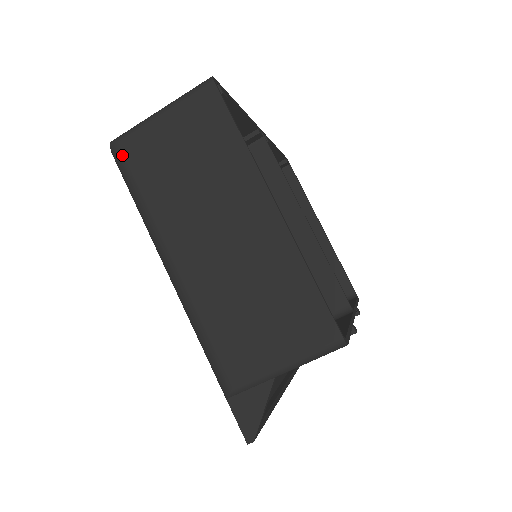
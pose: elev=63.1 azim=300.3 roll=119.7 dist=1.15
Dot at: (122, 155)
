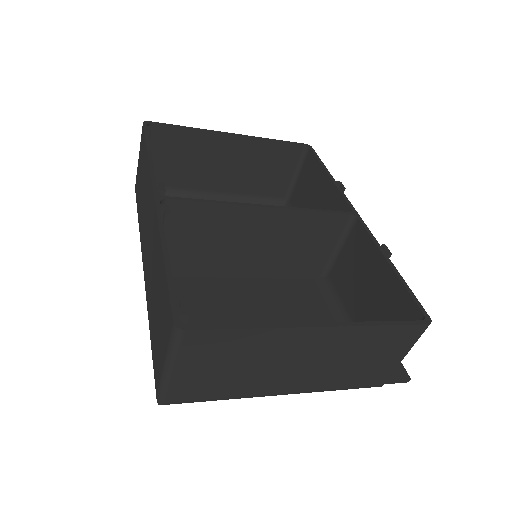
Dot at: (178, 403)
